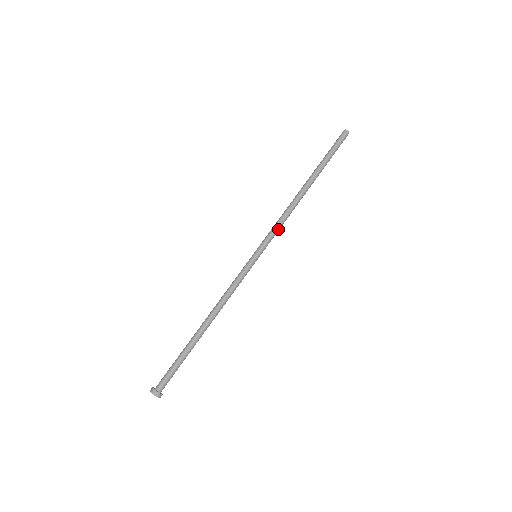
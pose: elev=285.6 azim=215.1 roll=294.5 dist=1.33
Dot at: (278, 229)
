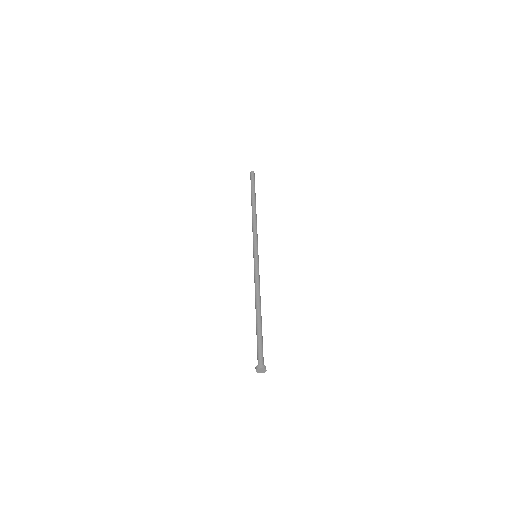
Dot at: (256, 235)
